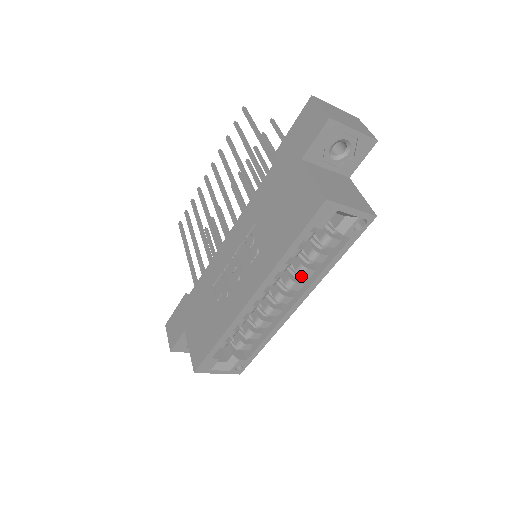
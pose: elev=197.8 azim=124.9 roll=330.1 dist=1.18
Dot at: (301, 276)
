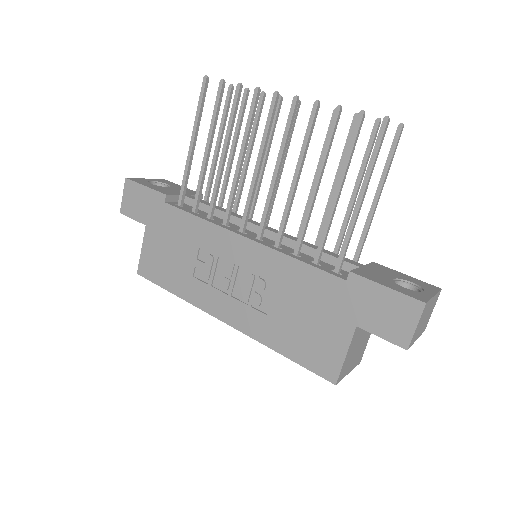
Dot at: occluded
